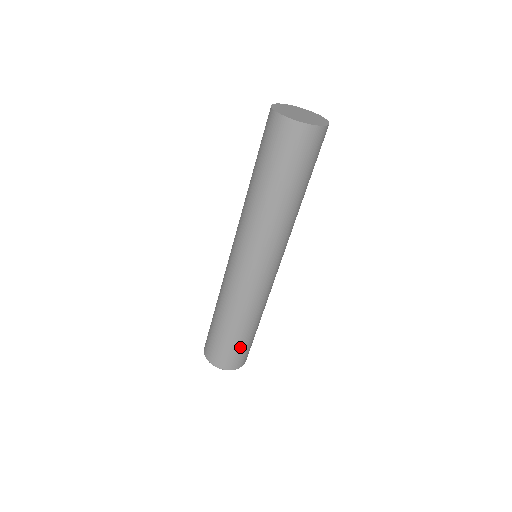
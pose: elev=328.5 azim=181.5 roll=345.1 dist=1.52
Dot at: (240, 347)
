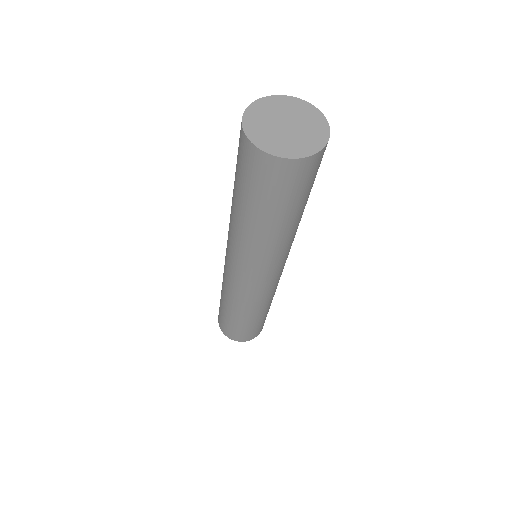
Dot at: (259, 325)
